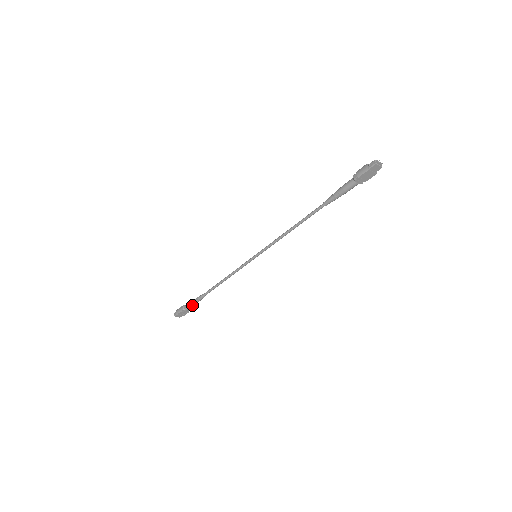
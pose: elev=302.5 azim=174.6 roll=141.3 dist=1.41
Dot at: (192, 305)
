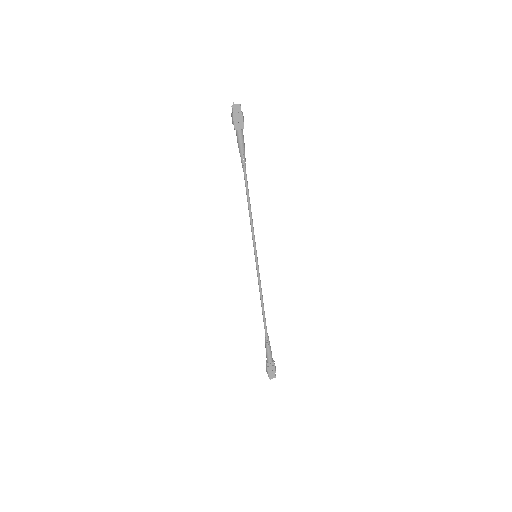
Dot at: (268, 352)
